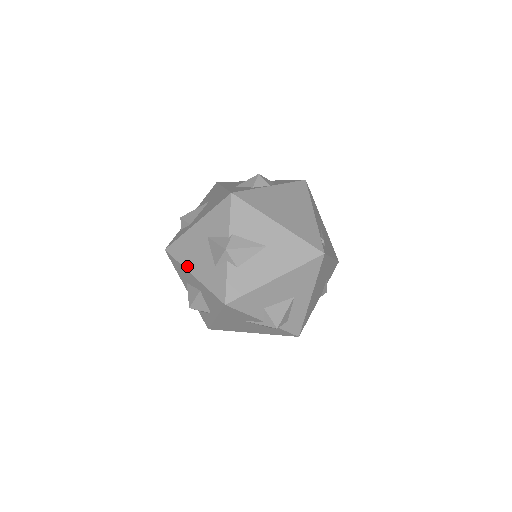
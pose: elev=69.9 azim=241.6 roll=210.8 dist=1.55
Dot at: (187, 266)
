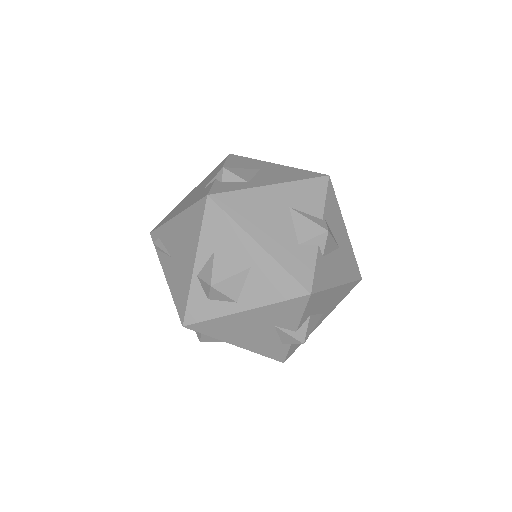
Dot at: (250, 229)
